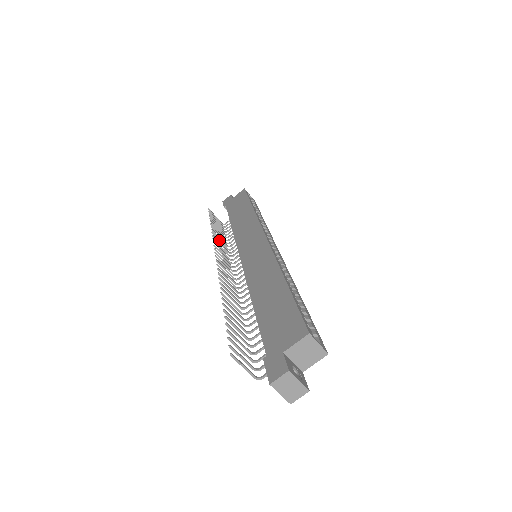
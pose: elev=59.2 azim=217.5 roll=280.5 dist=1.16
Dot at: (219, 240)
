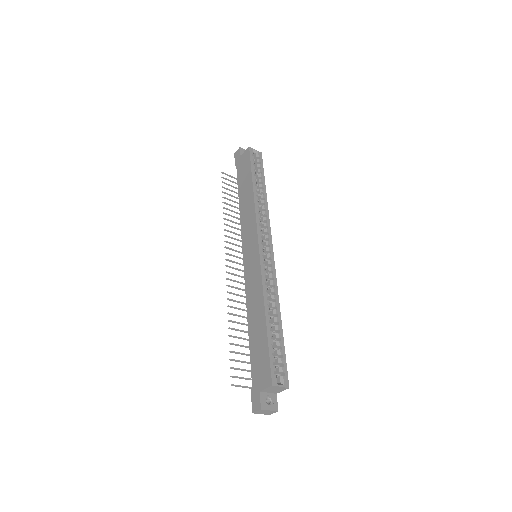
Dot at: (231, 221)
